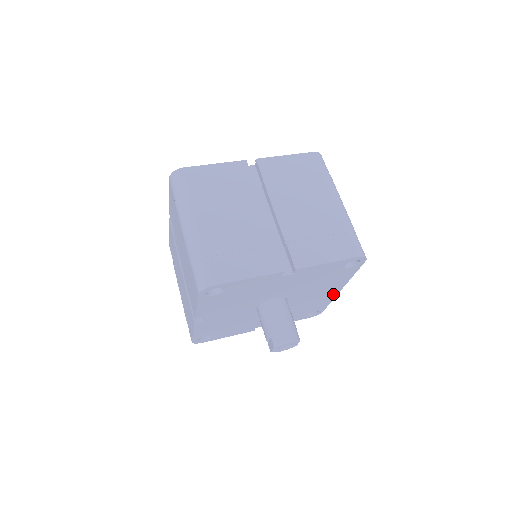
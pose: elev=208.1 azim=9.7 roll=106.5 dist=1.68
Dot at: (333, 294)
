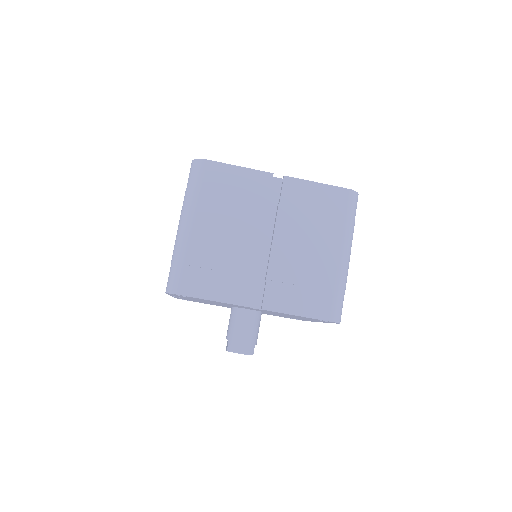
Dot at: occluded
